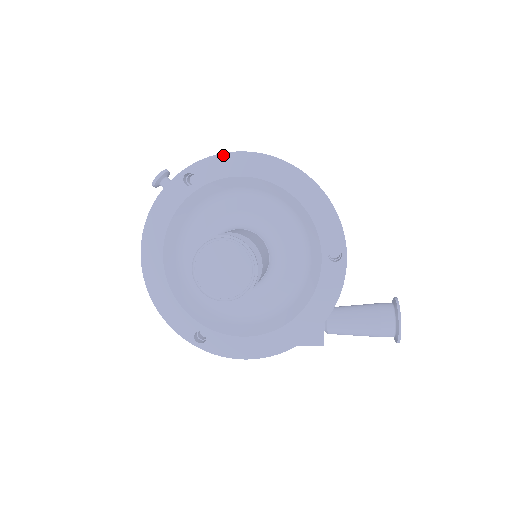
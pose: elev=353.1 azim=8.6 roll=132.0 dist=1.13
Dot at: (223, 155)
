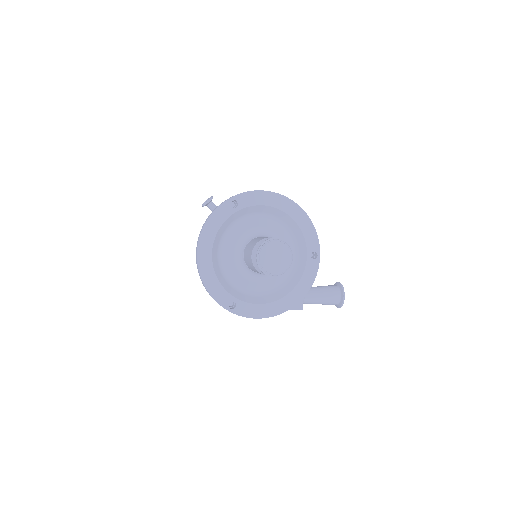
Dot at: (255, 192)
